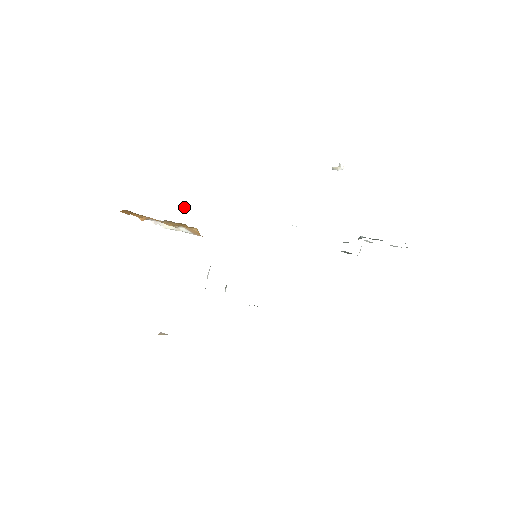
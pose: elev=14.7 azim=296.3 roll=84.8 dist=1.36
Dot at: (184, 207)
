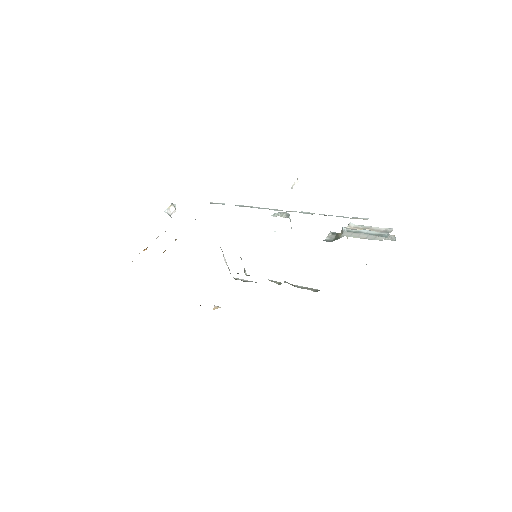
Dot at: (170, 213)
